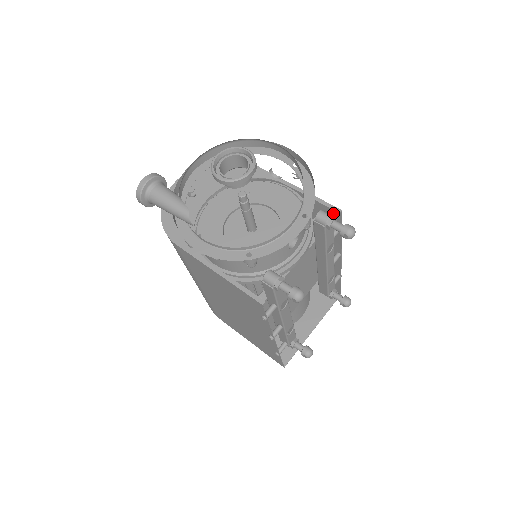
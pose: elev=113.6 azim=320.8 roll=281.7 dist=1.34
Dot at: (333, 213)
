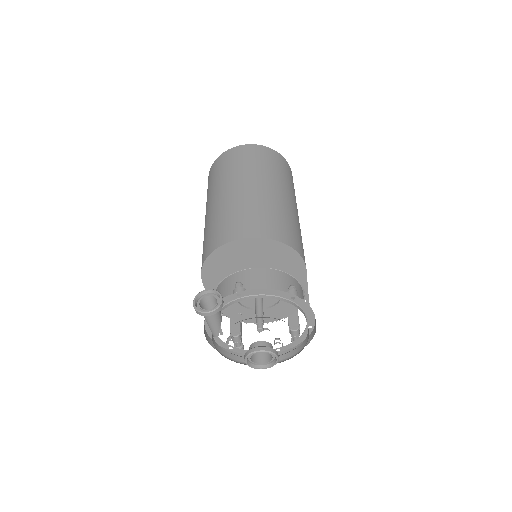
Dot at: occluded
